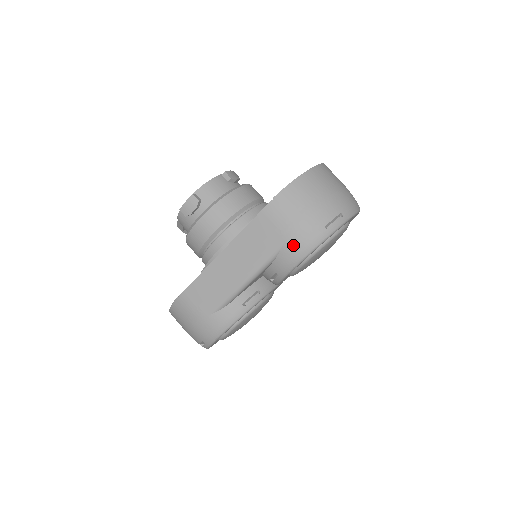
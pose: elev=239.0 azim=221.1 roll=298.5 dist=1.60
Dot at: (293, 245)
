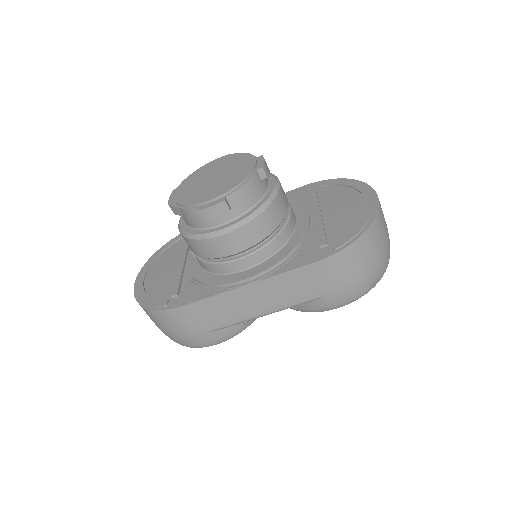
Dot at: (335, 299)
